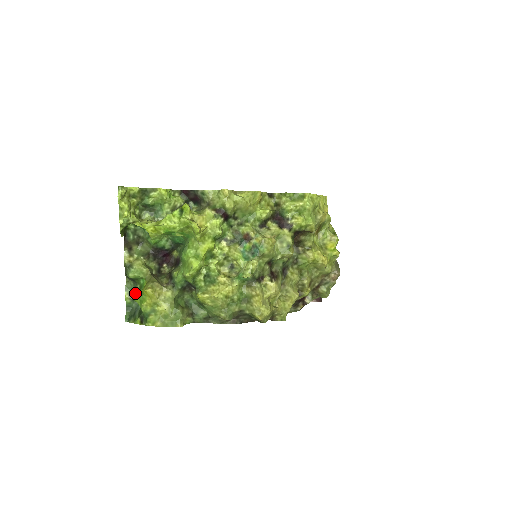
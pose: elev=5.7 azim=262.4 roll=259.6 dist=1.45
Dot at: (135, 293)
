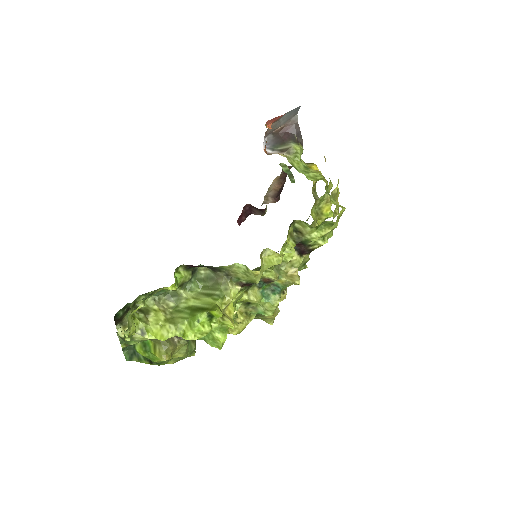
Dot at: (138, 350)
